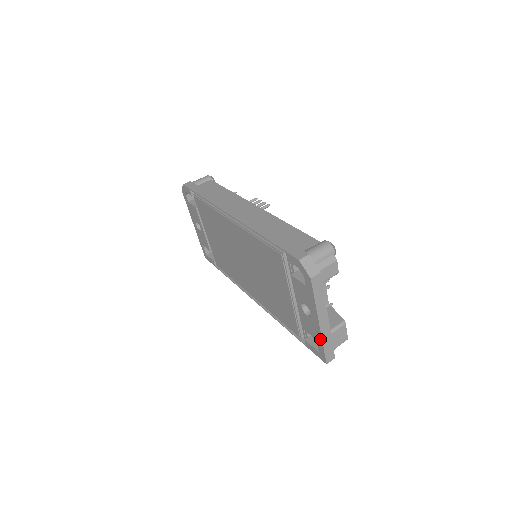
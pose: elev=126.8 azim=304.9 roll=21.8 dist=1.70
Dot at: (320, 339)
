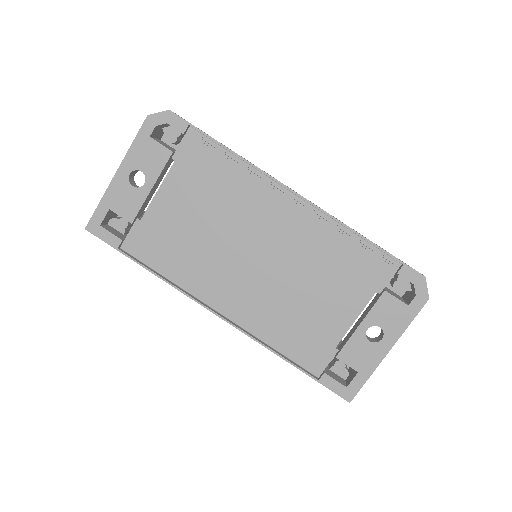
Dot at: (370, 370)
